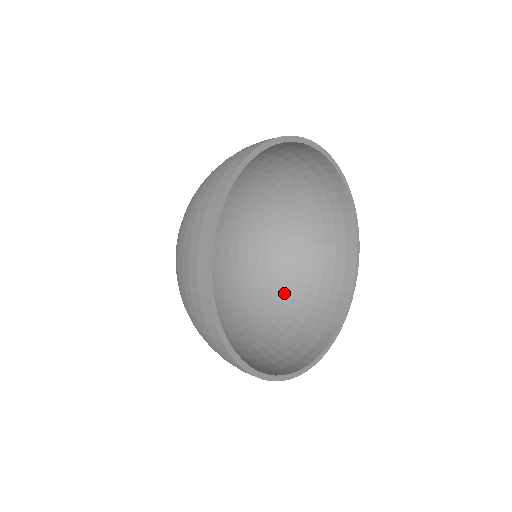
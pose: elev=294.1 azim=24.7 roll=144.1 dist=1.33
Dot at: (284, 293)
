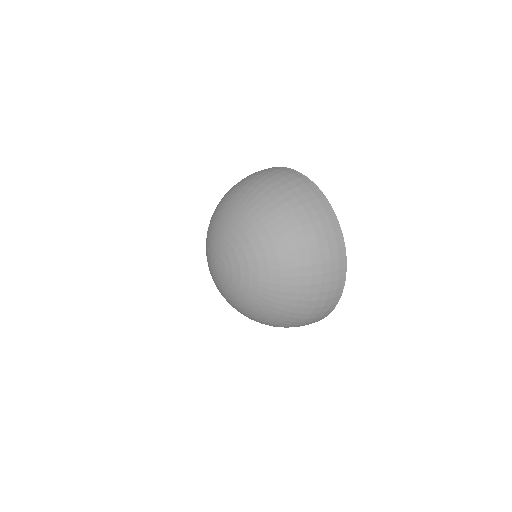
Dot at: occluded
